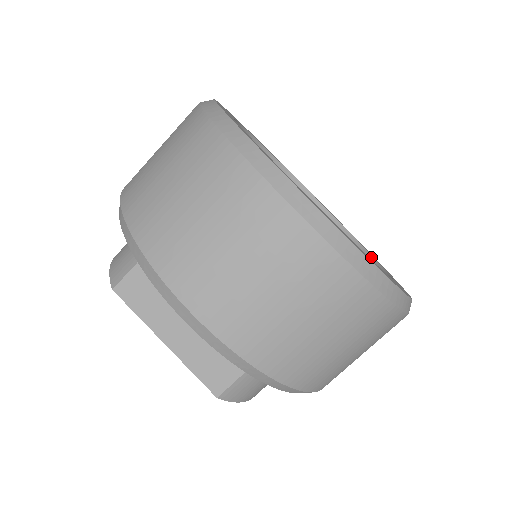
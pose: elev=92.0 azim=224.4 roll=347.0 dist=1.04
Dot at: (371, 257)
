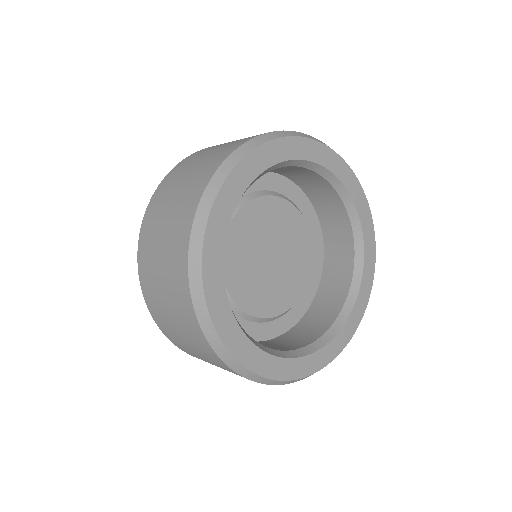
Dot at: (362, 265)
